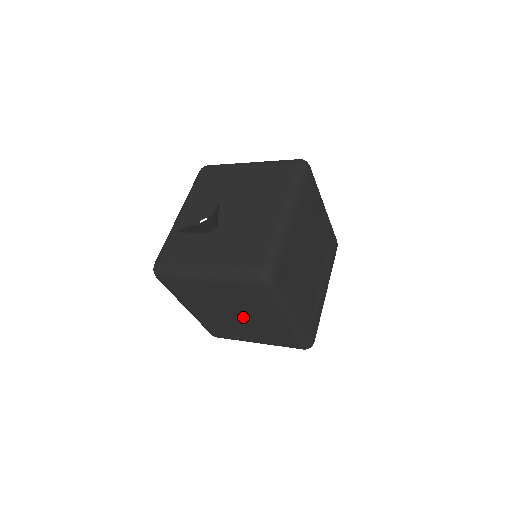
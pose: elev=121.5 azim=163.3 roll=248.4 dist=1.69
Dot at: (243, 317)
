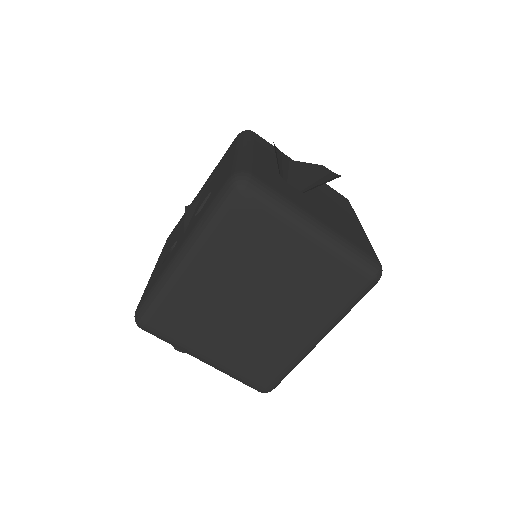
Dot at: (264, 310)
